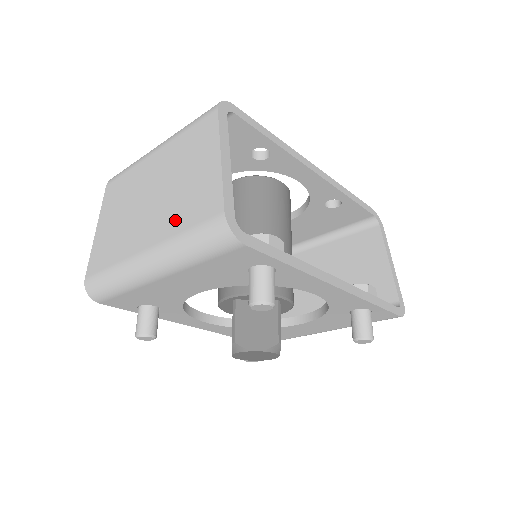
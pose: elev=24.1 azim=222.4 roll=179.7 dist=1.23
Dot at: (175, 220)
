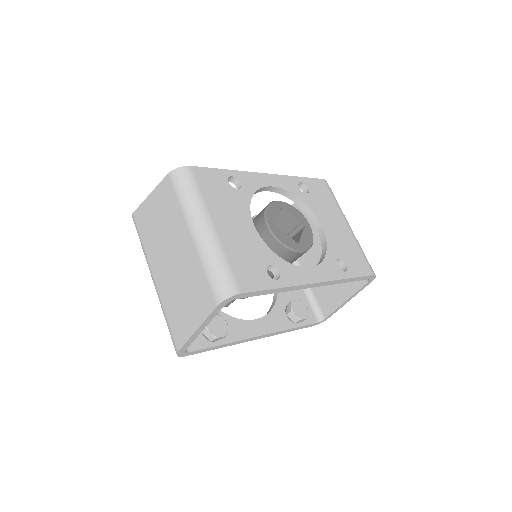
Dot at: (168, 303)
